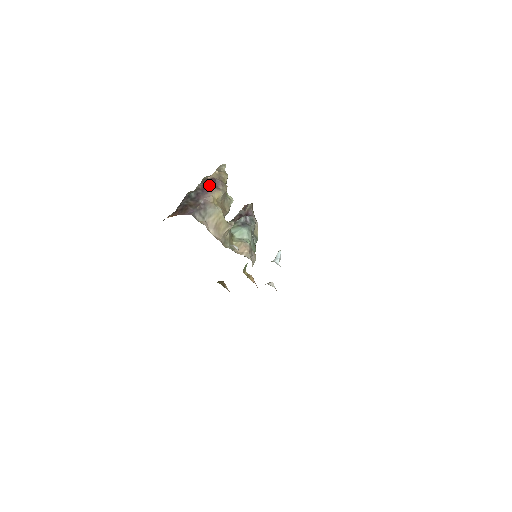
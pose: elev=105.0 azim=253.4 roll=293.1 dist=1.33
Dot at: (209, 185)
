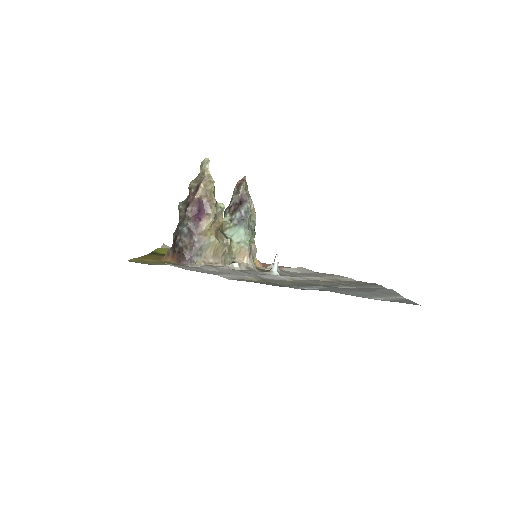
Dot at: (198, 209)
